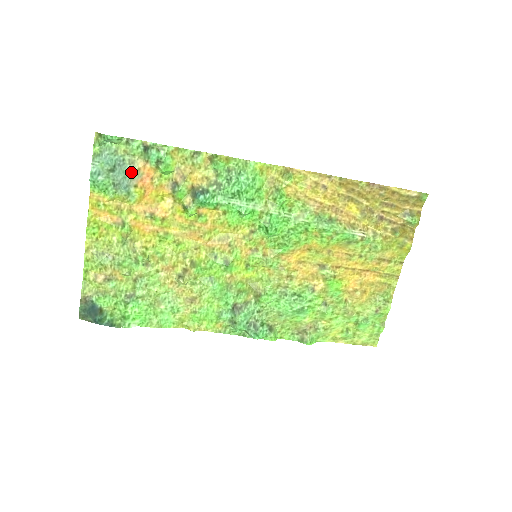
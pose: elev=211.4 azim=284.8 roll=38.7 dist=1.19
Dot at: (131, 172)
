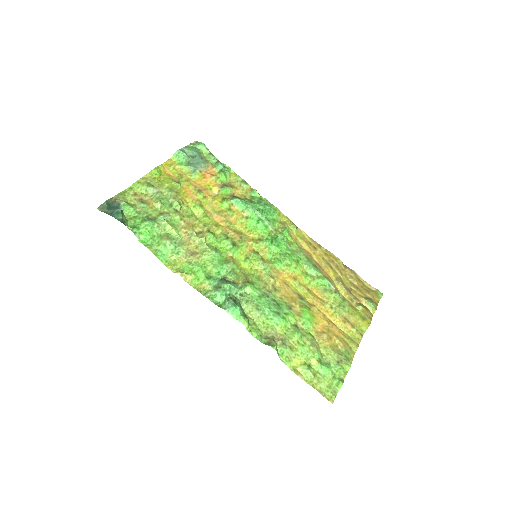
Dot at: (203, 164)
